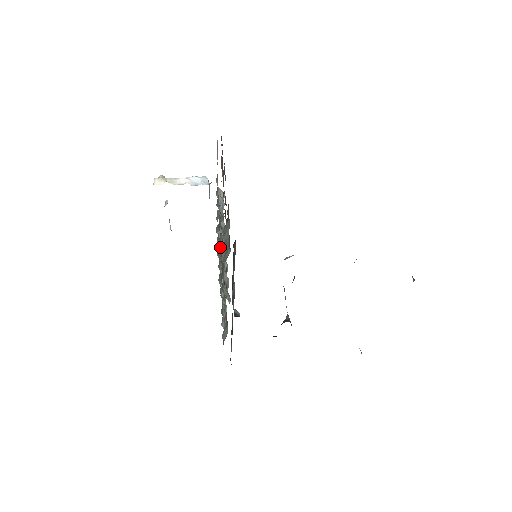
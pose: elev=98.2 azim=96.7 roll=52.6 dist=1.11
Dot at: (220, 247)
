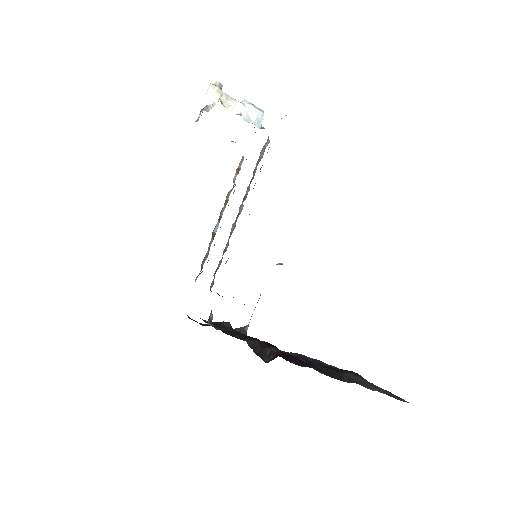
Dot at: (231, 229)
